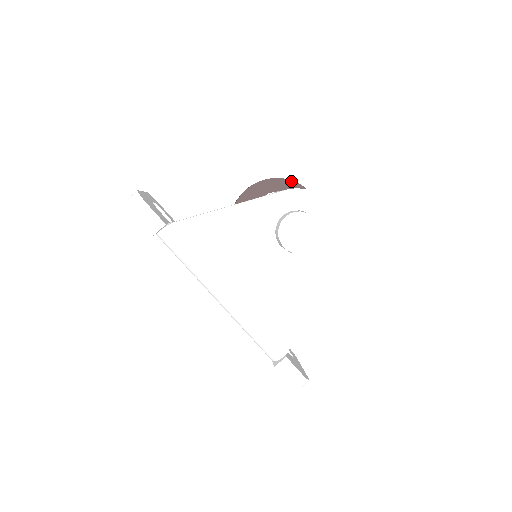
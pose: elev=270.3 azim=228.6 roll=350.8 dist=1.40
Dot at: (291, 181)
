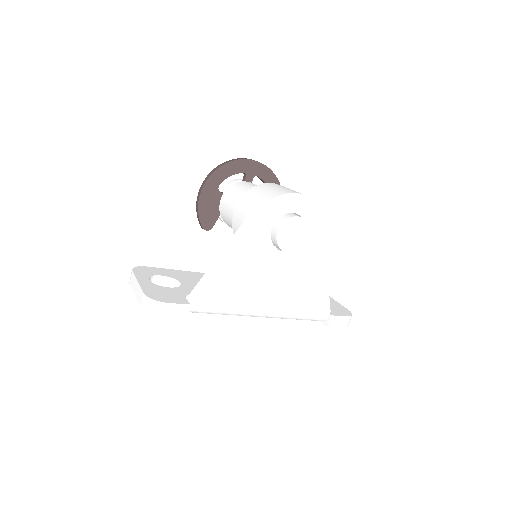
Dot at: (230, 162)
